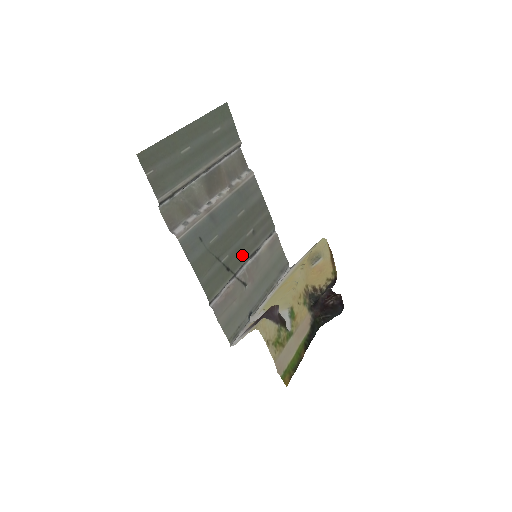
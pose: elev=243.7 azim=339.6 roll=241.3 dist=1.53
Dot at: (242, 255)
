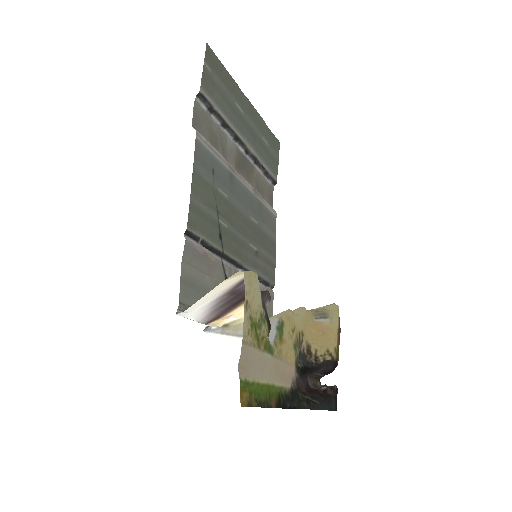
Dot at: (238, 251)
